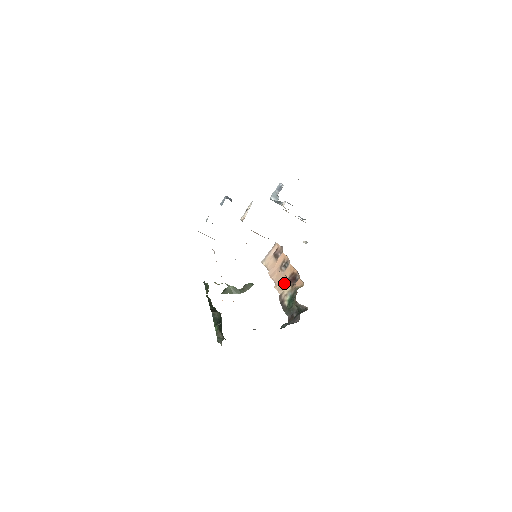
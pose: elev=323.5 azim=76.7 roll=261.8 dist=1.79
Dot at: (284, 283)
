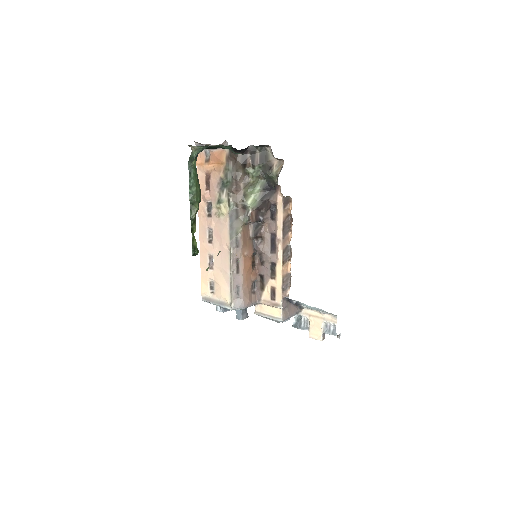
Dot at: occluded
